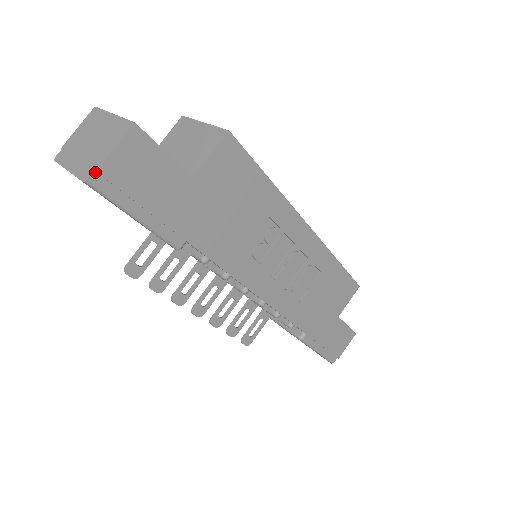
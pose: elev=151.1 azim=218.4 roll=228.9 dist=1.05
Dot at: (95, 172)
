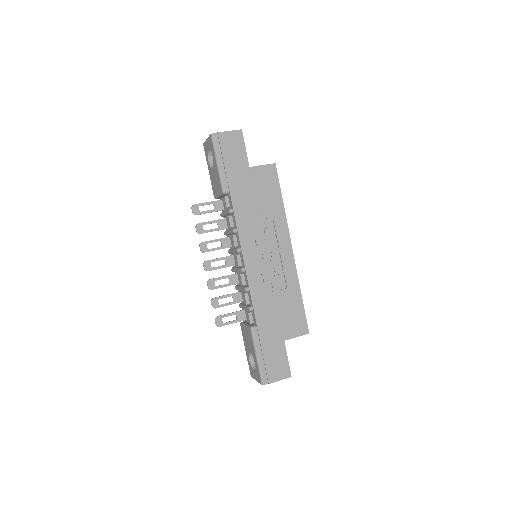
Dot at: (217, 133)
